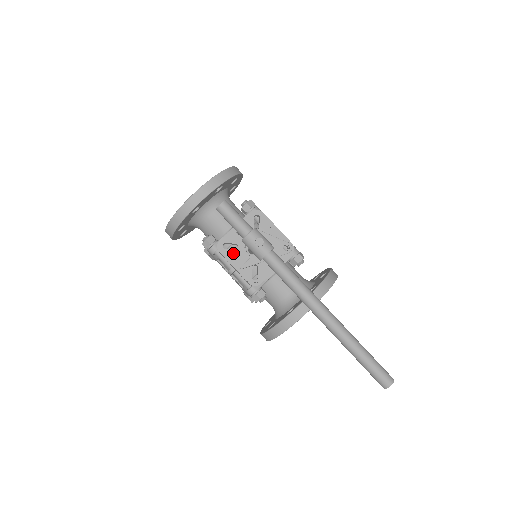
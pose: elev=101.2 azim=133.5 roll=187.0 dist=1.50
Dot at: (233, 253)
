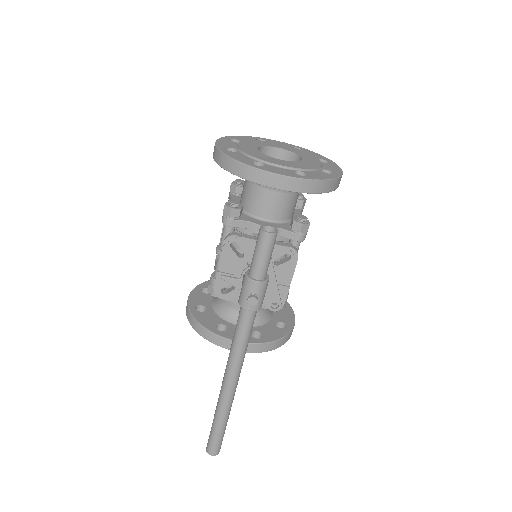
Dot at: (232, 257)
